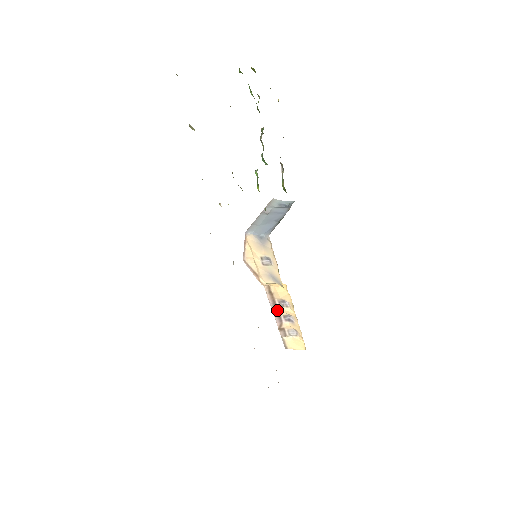
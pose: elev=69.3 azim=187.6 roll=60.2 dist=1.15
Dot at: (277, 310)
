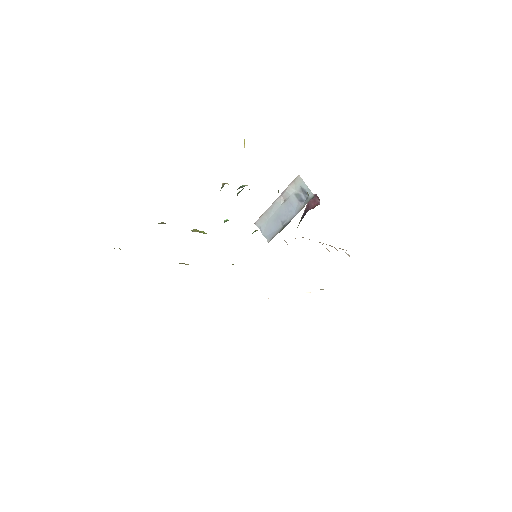
Dot at: (323, 243)
